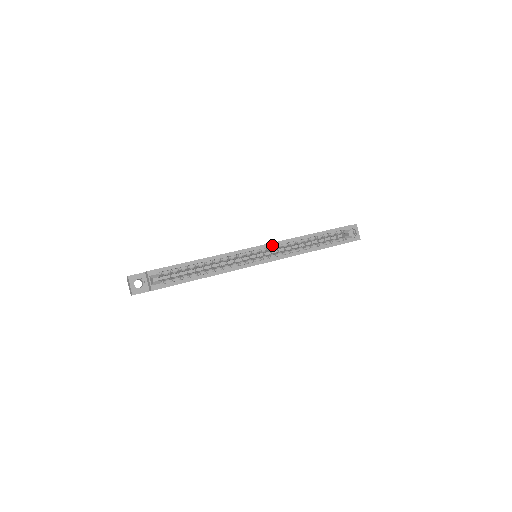
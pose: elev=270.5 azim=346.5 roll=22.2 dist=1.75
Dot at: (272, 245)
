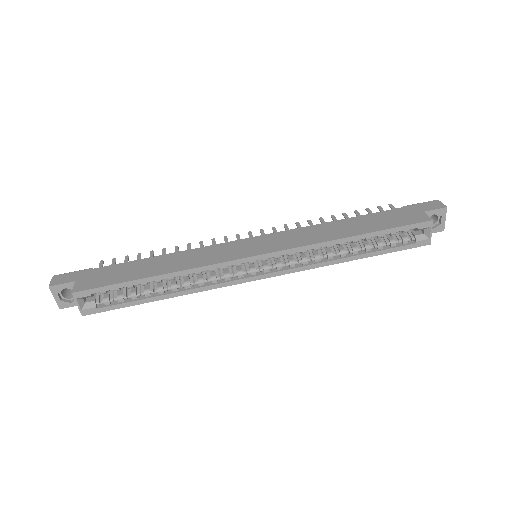
Dot at: (281, 254)
